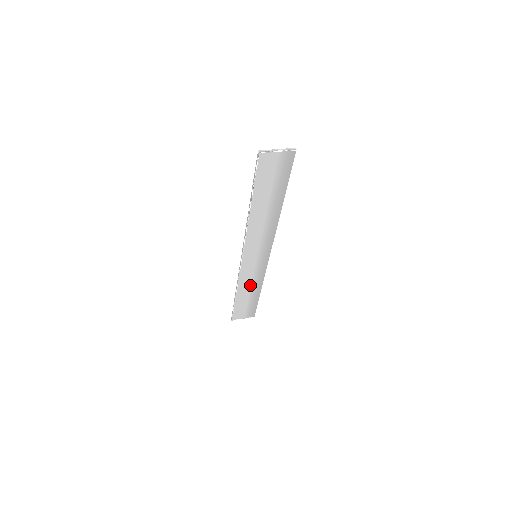
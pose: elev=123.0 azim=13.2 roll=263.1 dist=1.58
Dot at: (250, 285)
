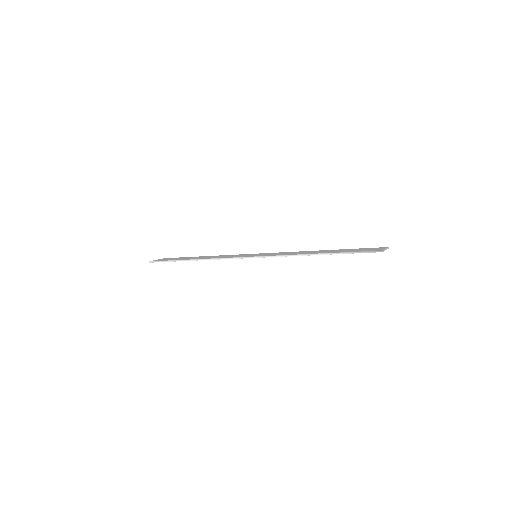
Dot at: occluded
